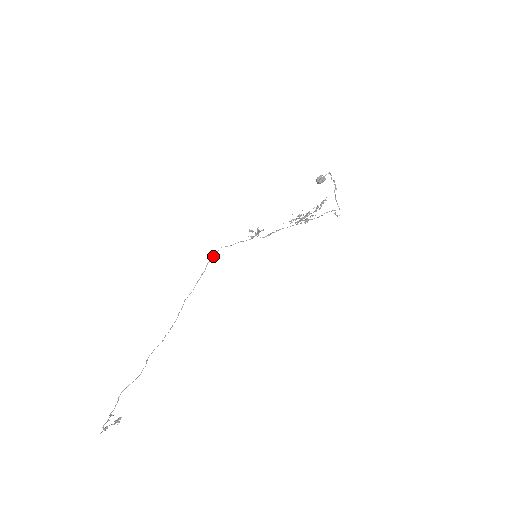
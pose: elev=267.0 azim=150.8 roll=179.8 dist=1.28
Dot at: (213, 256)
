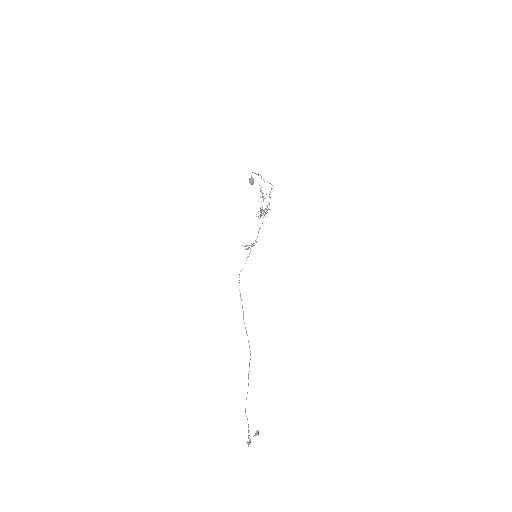
Dot at: occluded
